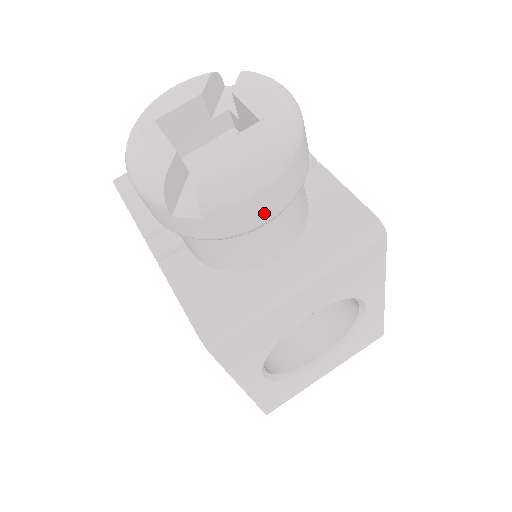
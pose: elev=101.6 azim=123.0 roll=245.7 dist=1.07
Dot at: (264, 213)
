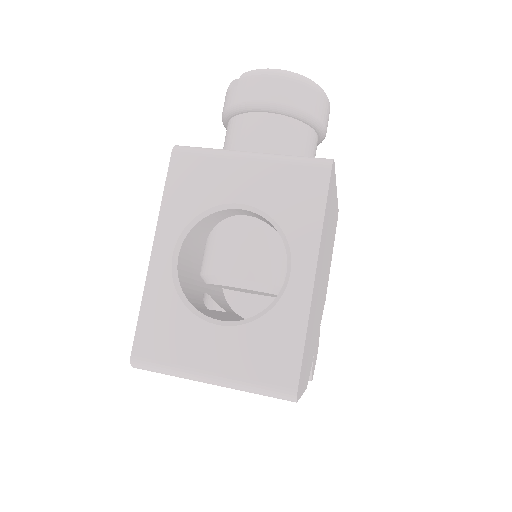
Dot at: (265, 94)
